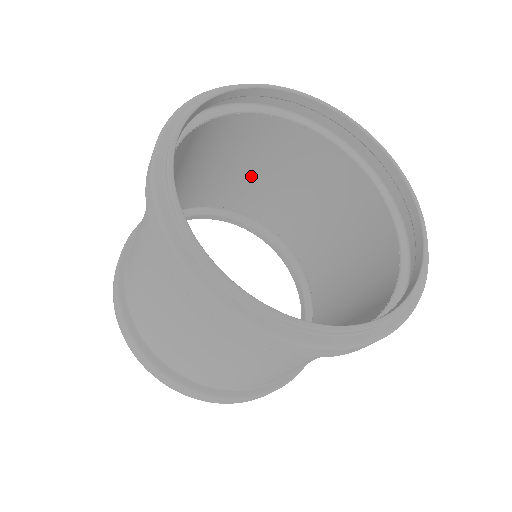
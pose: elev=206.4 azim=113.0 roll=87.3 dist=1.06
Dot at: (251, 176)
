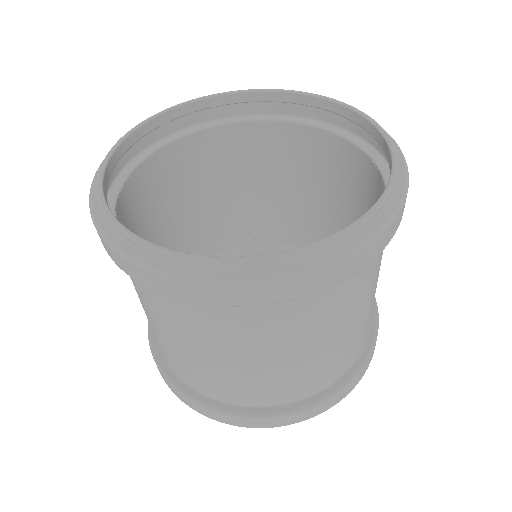
Dot at: (263, 195)
